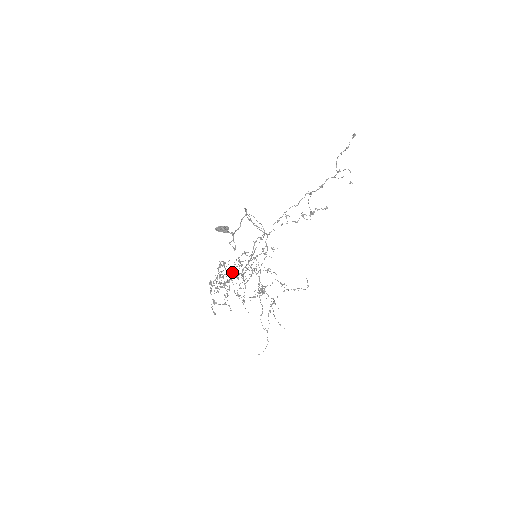
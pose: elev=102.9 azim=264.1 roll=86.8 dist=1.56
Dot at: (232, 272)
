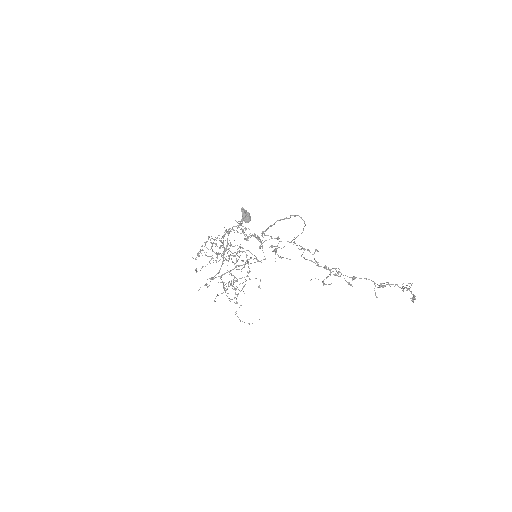
Dot at: (221, 255)
